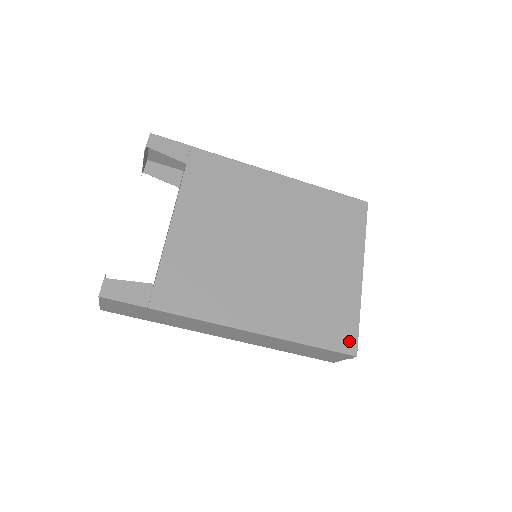
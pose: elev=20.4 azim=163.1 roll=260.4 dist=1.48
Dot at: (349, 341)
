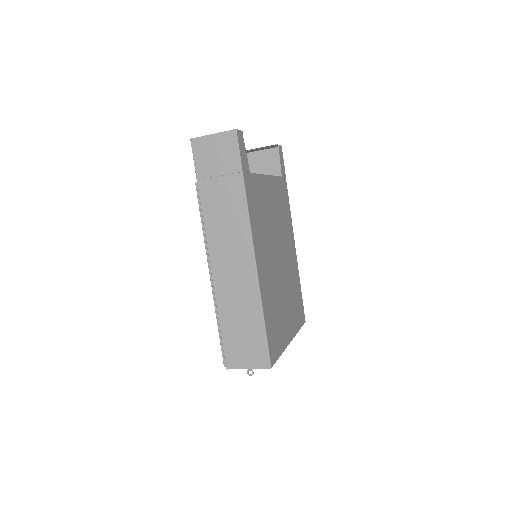
Dot at: (274, 355)
